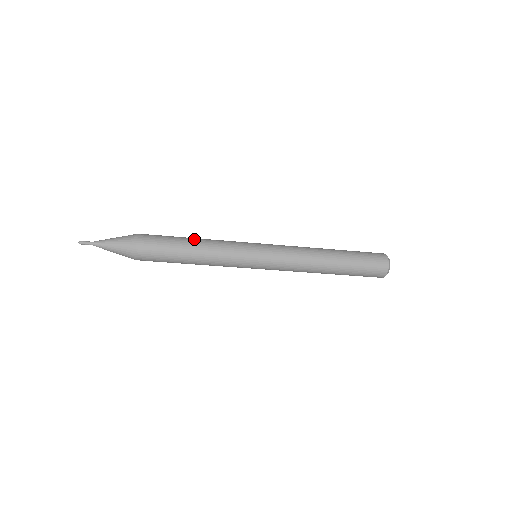
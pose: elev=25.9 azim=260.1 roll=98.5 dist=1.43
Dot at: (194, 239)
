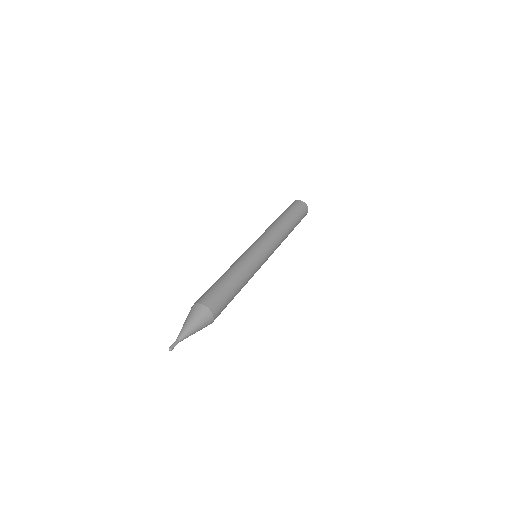
Dot at: (229, 275)
